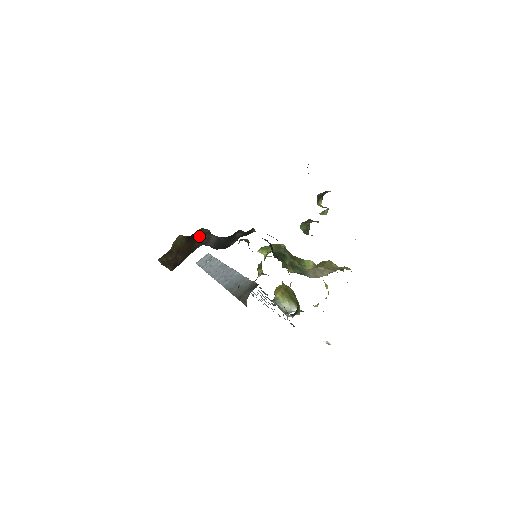
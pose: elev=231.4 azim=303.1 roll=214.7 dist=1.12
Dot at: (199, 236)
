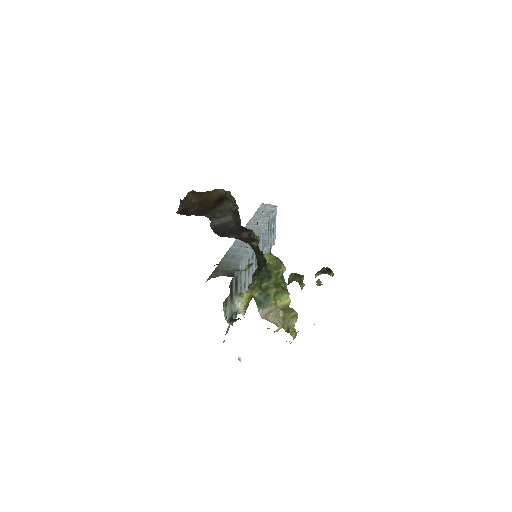
Dot at: (222, 206)
